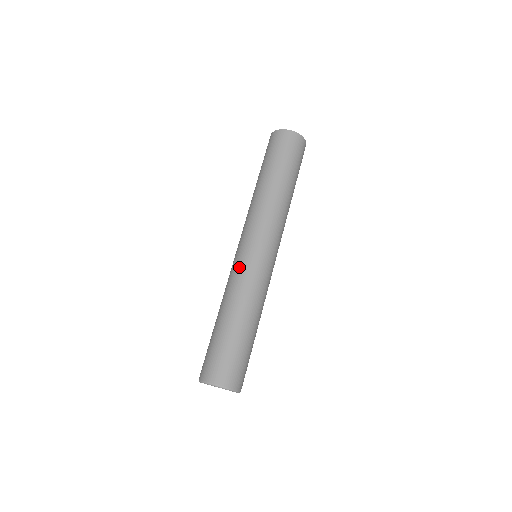
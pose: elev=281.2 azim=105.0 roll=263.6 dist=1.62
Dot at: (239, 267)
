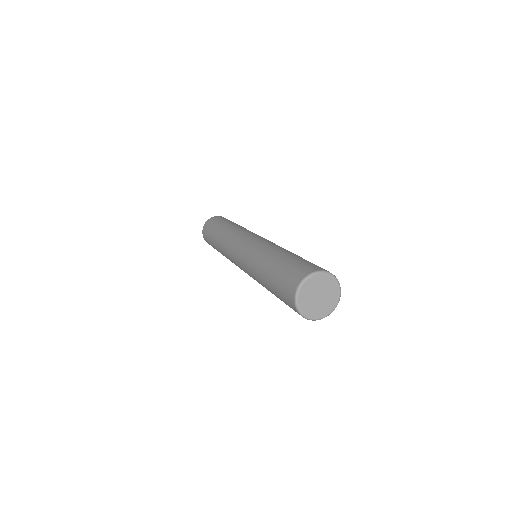
Dot at: (250, 247)
